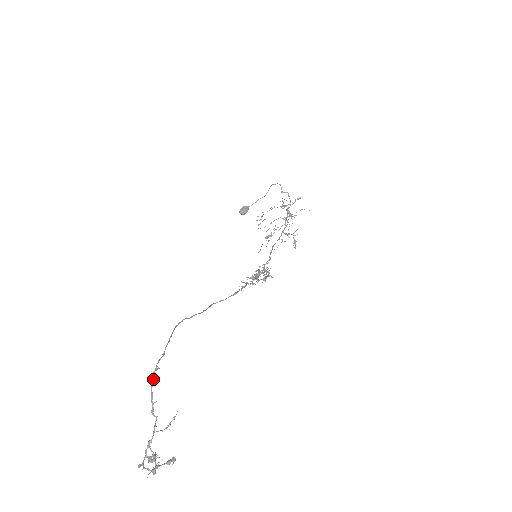
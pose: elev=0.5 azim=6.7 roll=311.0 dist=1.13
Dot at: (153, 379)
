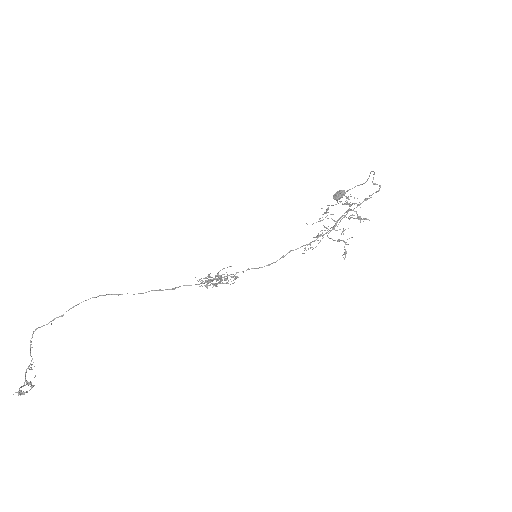
Dot at: (35, 330)
